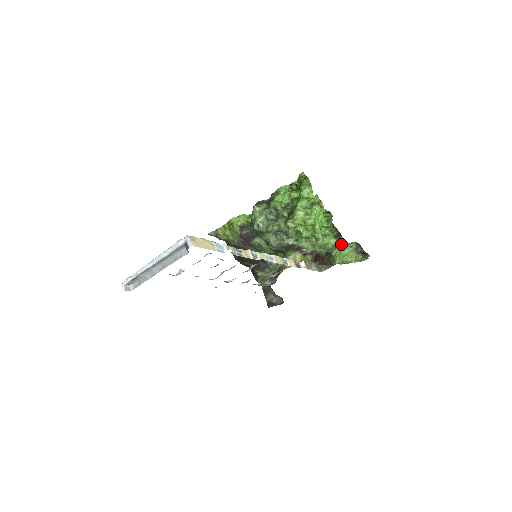
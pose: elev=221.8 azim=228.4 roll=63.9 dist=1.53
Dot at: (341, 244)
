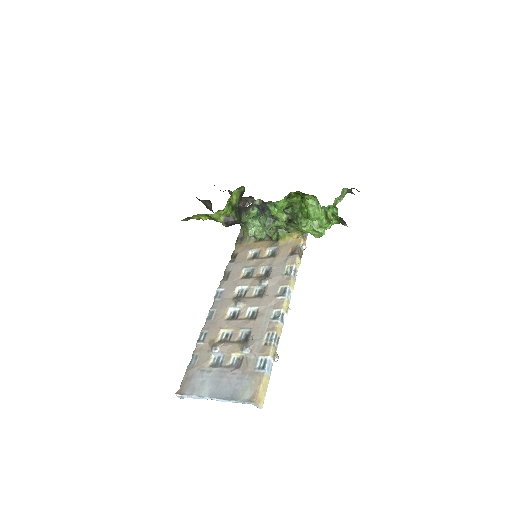
Dot at: occluded
